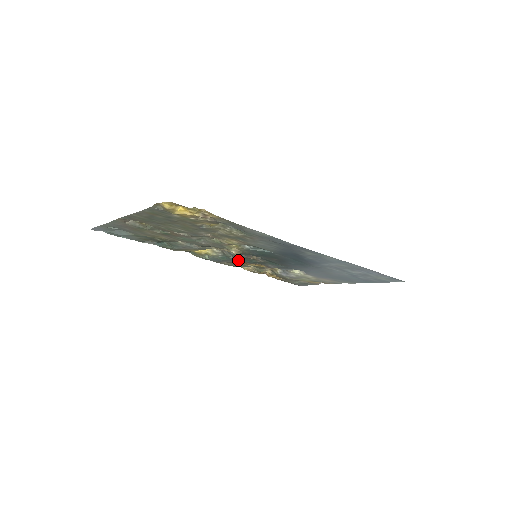
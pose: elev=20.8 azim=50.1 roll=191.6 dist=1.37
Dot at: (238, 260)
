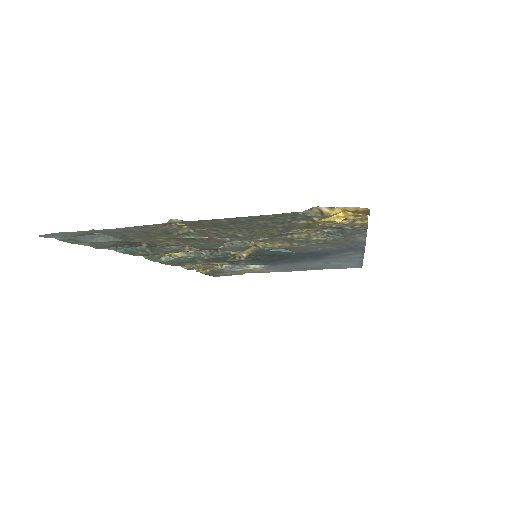
Dot at: (210, 260)
